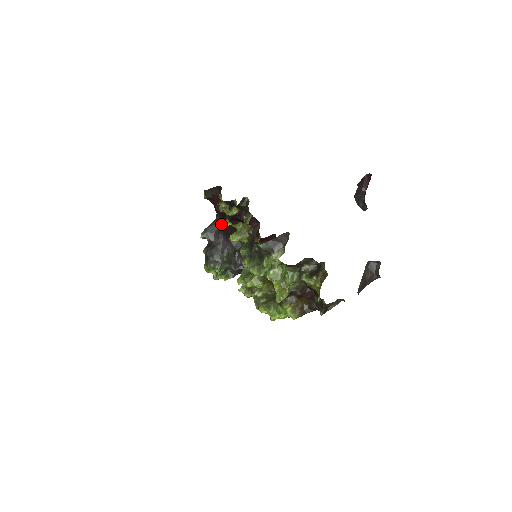
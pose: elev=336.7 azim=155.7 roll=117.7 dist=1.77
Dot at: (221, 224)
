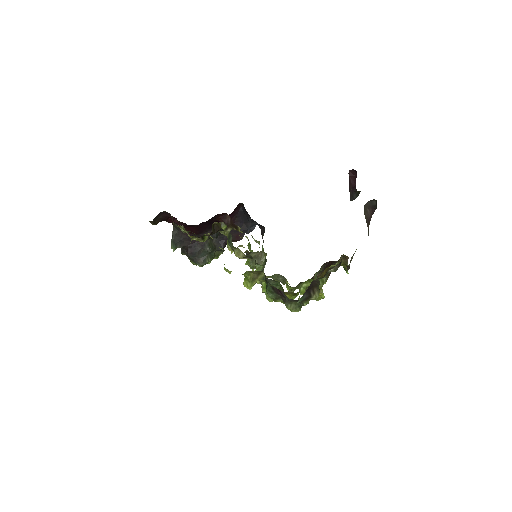
Dot at: occluded
